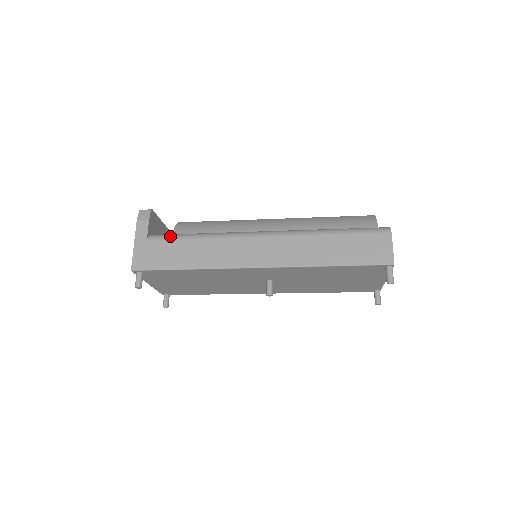
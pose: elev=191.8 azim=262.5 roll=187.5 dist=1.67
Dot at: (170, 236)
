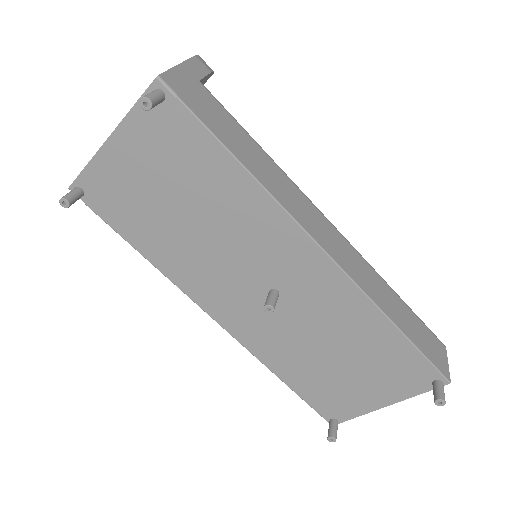
Dot at: occluded
